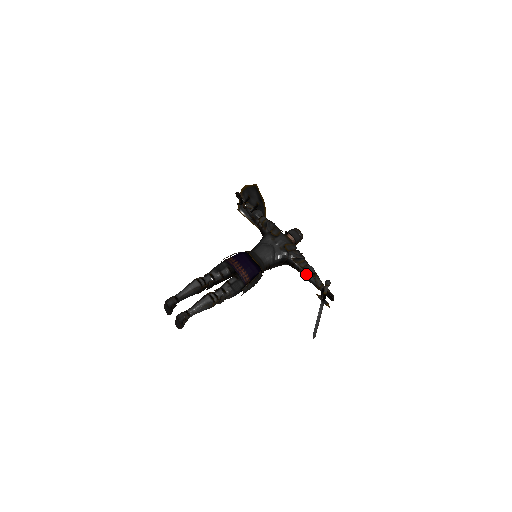
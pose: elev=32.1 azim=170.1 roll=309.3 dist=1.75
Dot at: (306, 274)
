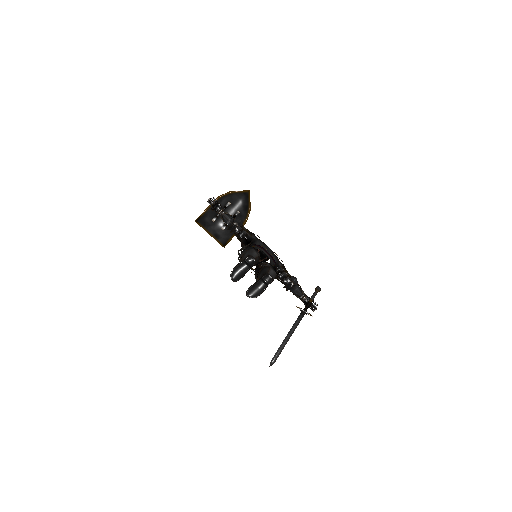
Dot at: (294, 282)
